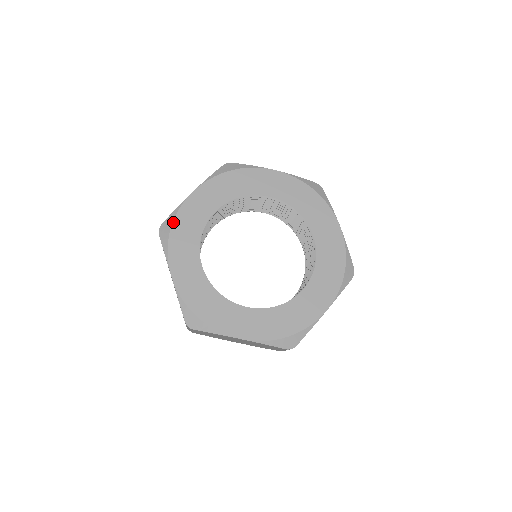
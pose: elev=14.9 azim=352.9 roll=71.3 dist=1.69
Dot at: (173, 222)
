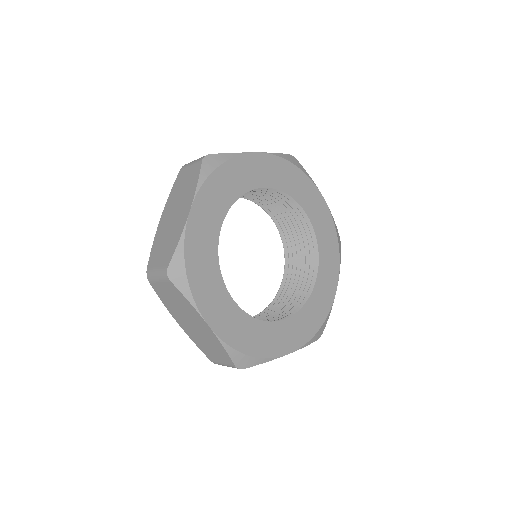
Dot at: (185, 260)
